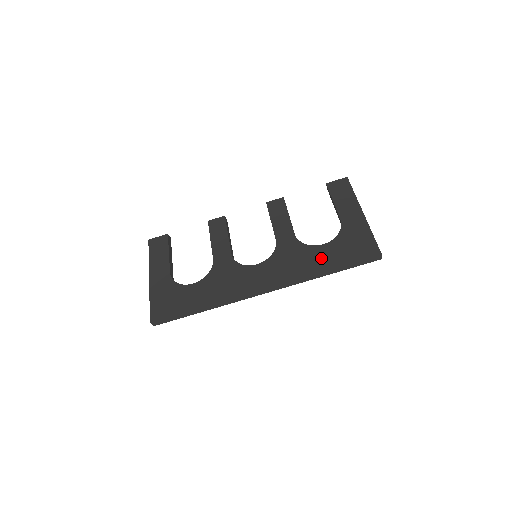
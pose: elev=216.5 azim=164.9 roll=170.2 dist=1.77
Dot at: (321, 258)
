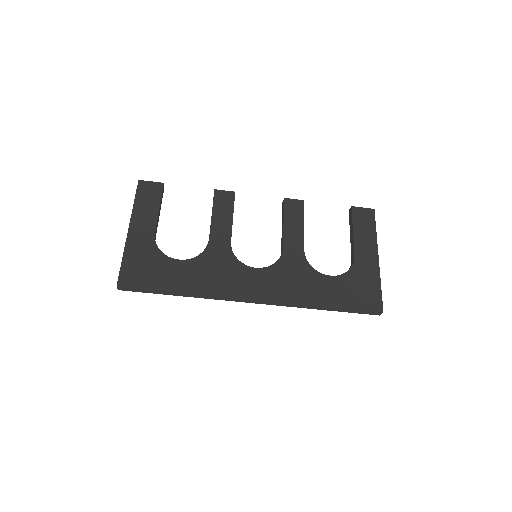
Dot at: (324, 291)
